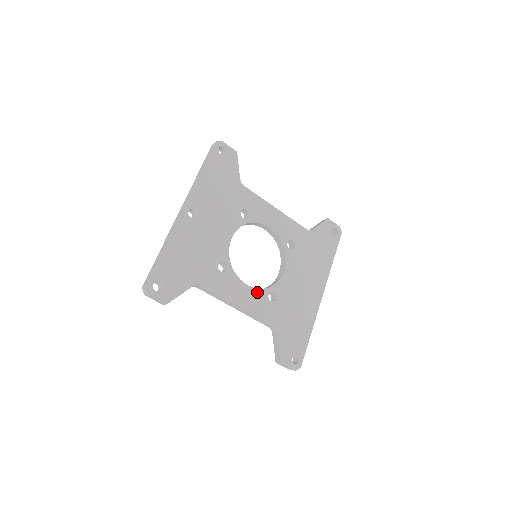
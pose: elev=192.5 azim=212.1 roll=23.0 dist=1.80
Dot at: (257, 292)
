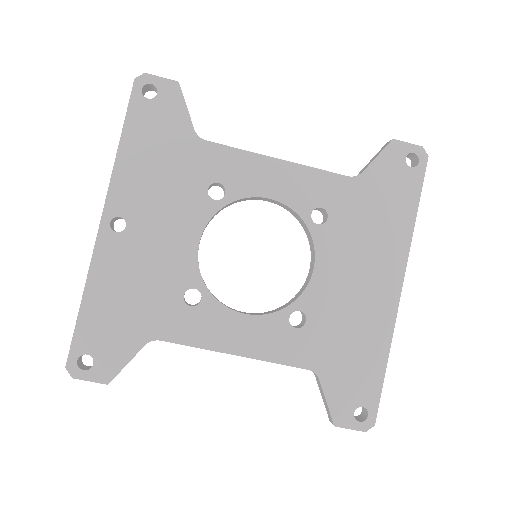
Dot at: (266, 320)
